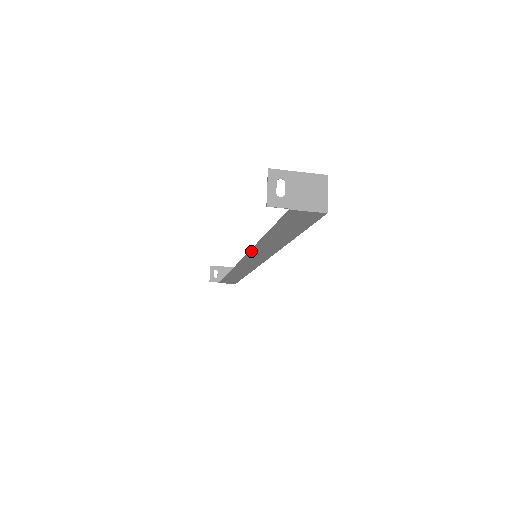
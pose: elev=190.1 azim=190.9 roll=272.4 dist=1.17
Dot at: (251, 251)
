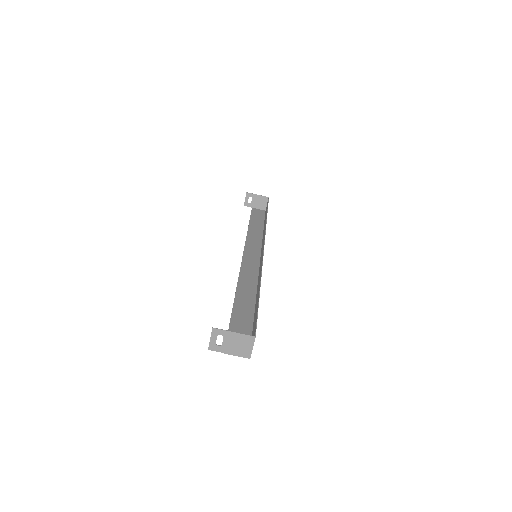
Dot at: (239, 280)
